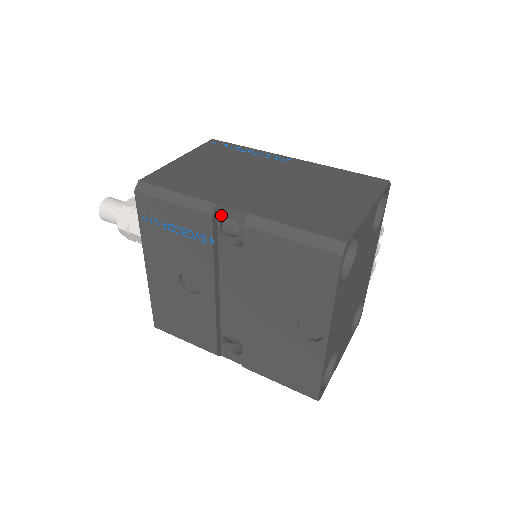
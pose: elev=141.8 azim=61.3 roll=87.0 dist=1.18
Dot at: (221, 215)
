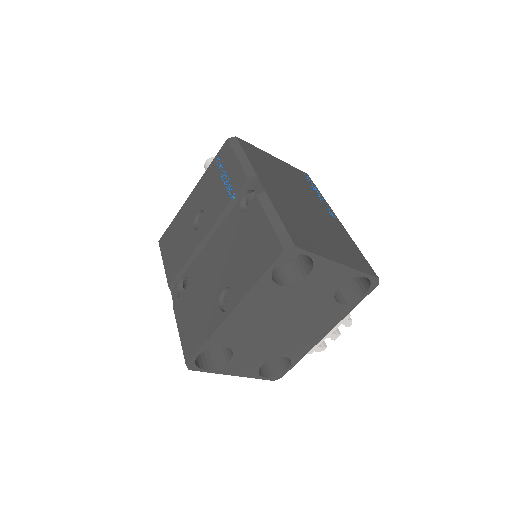
Dot at: (253, 184)
